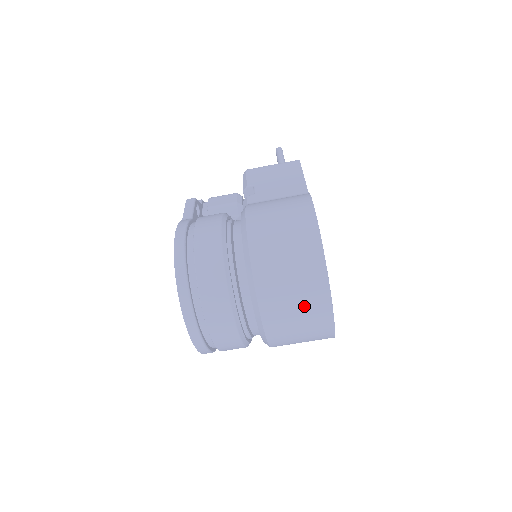
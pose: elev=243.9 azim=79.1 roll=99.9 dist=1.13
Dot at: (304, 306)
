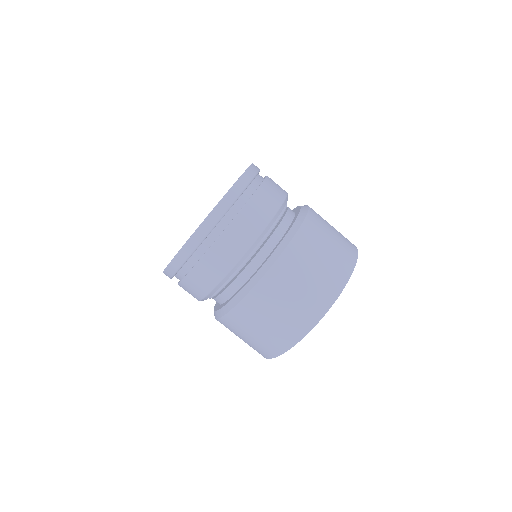
Dot at: (313, 286)
